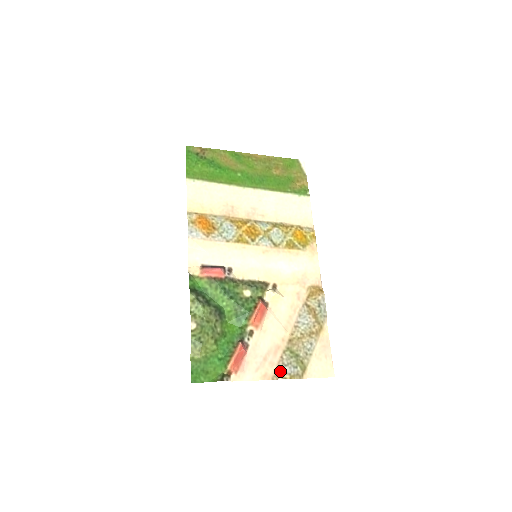
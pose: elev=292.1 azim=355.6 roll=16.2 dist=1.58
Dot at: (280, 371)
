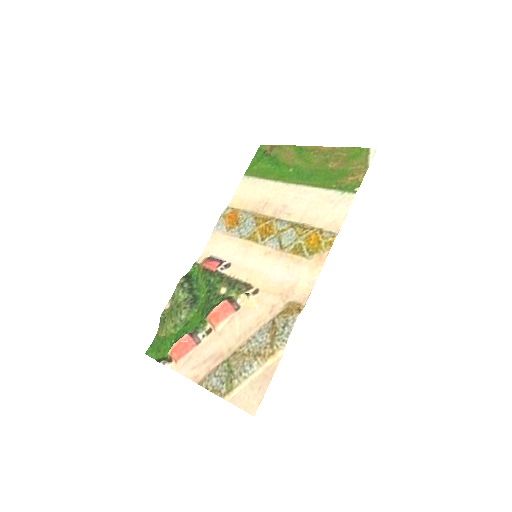
Dot at: (208, 379)
